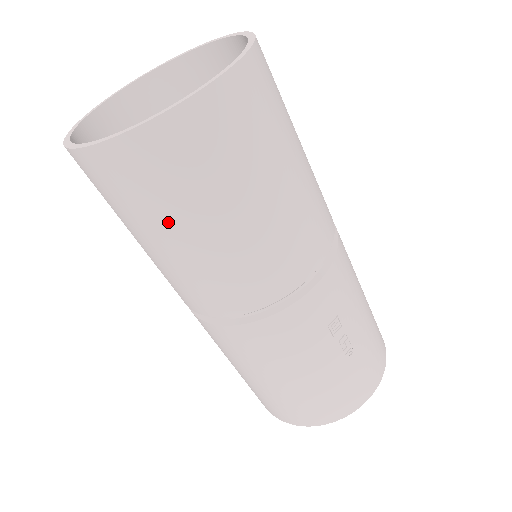
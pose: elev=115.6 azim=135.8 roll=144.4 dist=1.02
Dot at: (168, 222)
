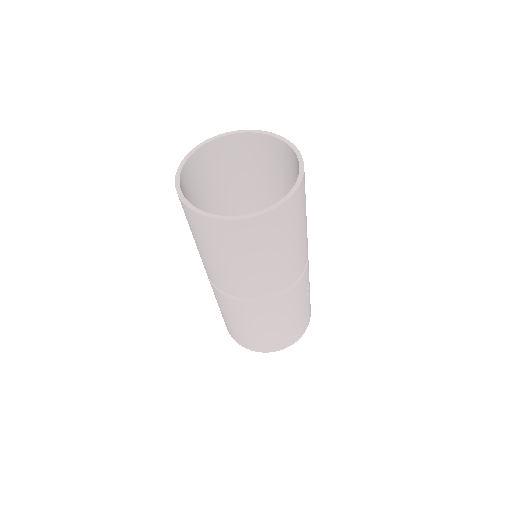
Dot at: (264, 252)
